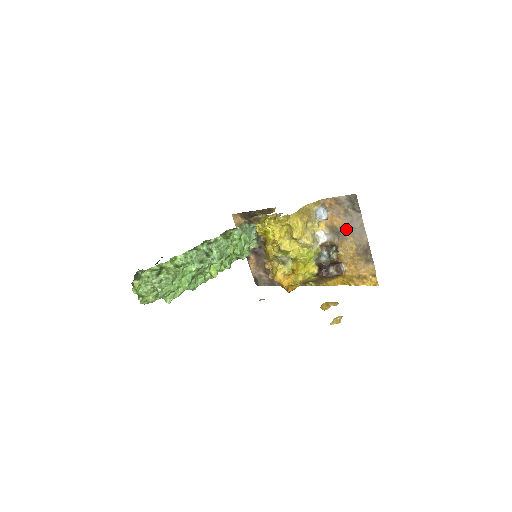
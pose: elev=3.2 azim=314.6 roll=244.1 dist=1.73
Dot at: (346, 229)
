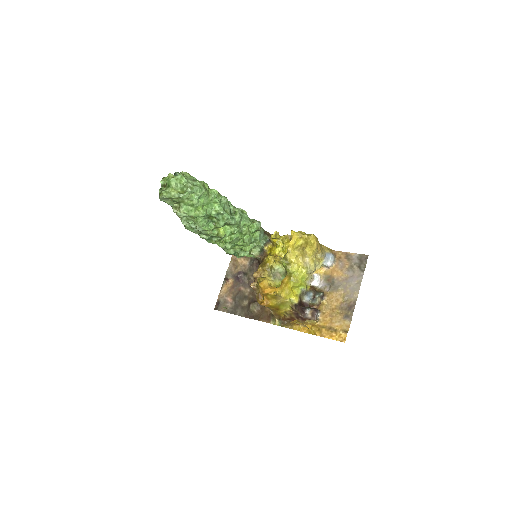
Dot at: (342, 282)
